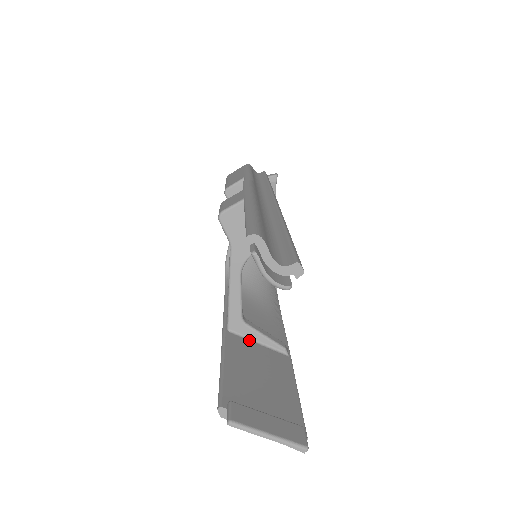
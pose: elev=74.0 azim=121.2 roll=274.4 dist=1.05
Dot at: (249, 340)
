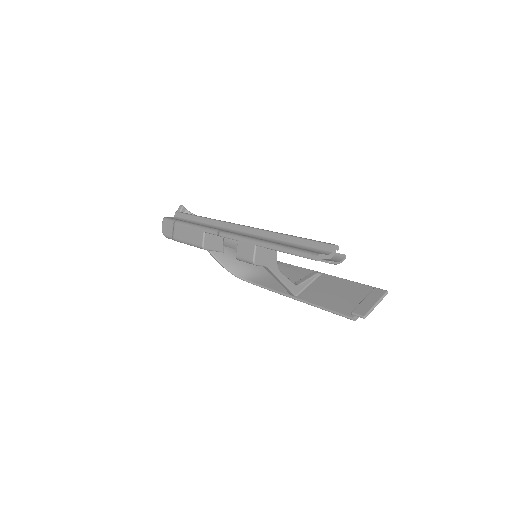
Dot at: (306, 289)
